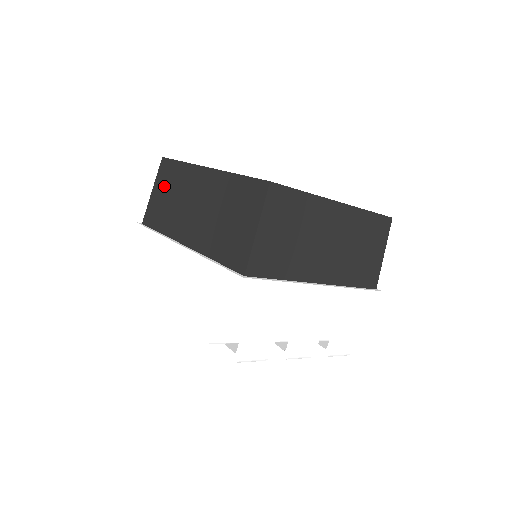
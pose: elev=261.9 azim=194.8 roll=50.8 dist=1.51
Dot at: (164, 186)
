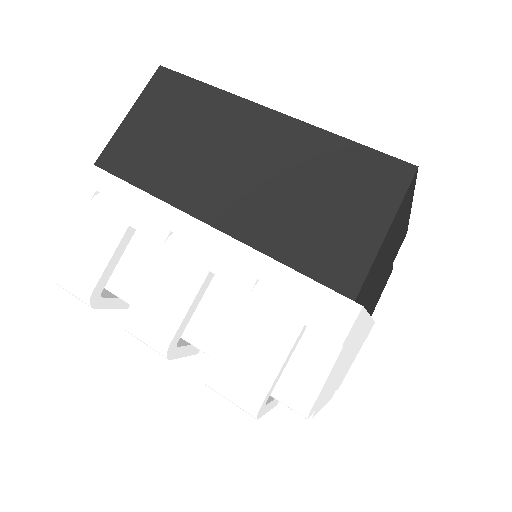
Dot at: occluded
